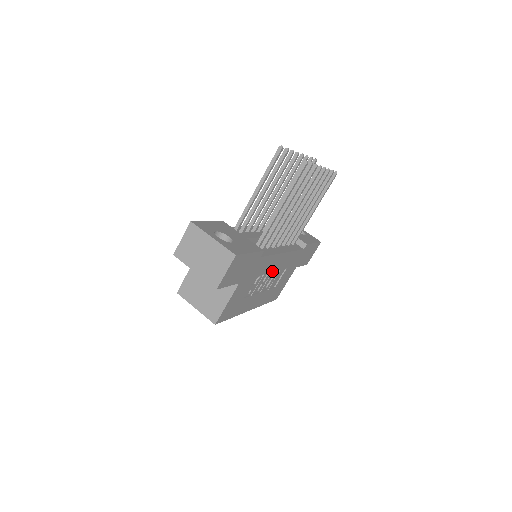
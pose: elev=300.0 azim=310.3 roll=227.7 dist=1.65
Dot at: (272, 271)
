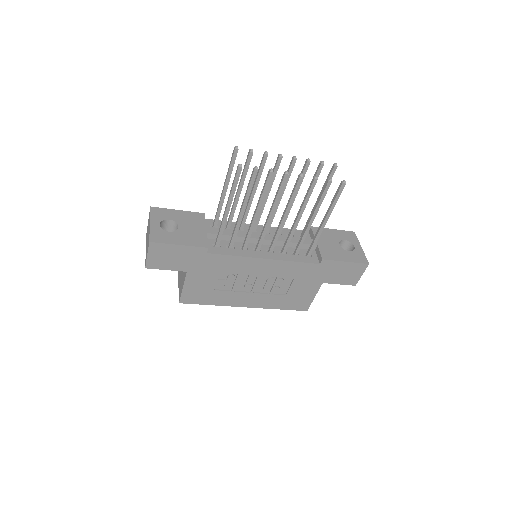
Dot at: (256, 274)
